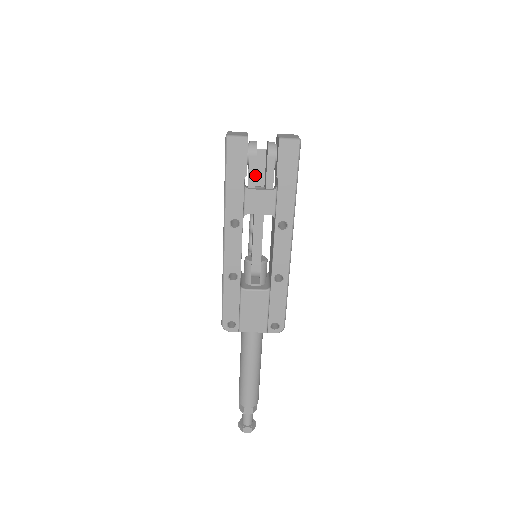
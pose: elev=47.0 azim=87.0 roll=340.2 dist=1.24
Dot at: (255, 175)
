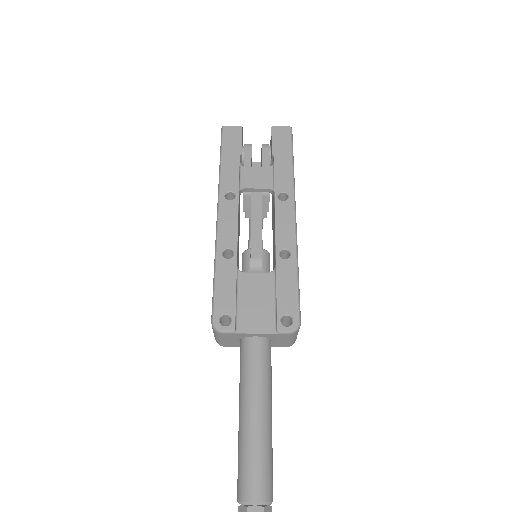
Dot at: occluded
